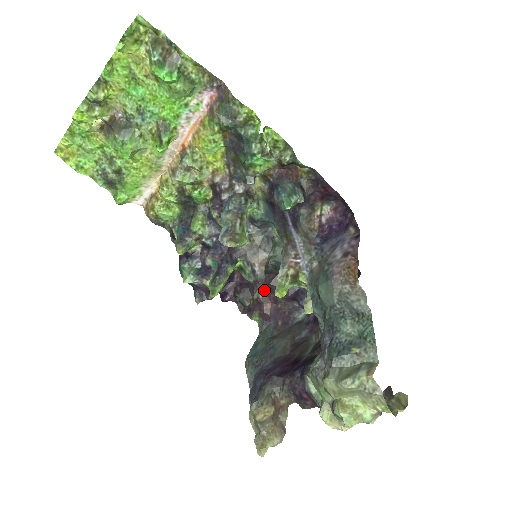
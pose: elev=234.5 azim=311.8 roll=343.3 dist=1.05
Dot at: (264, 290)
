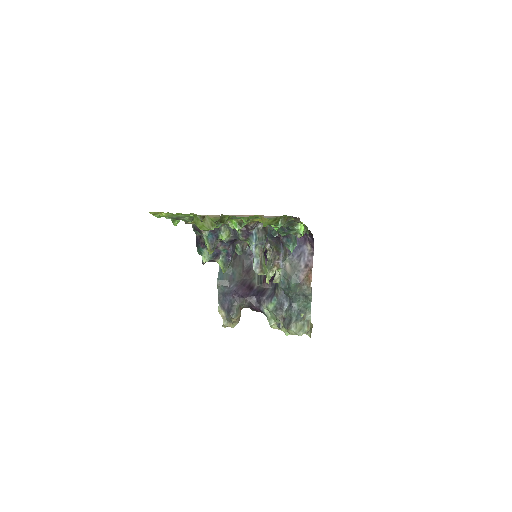
Dot at: occluded
